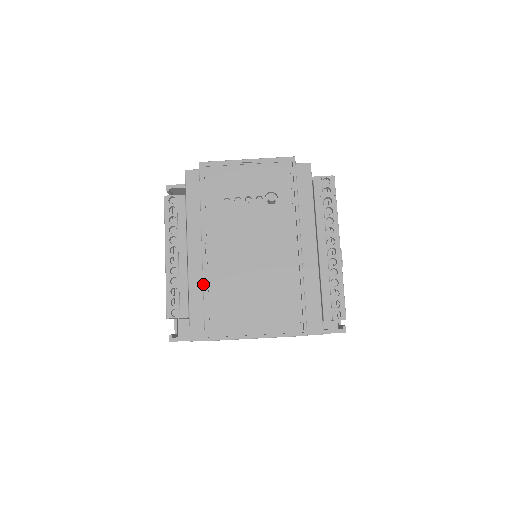
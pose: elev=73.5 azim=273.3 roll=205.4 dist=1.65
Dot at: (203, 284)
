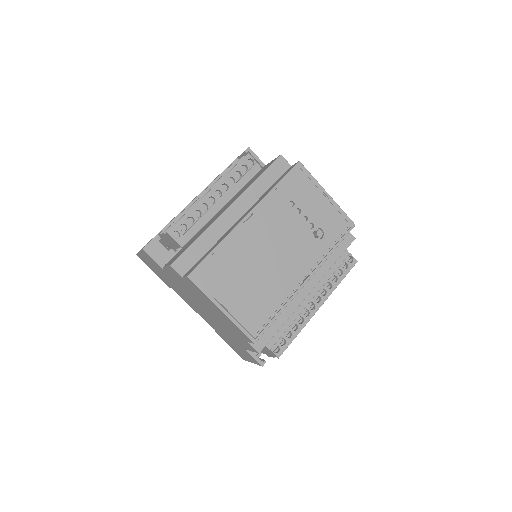
Dot at: (224, 238)
